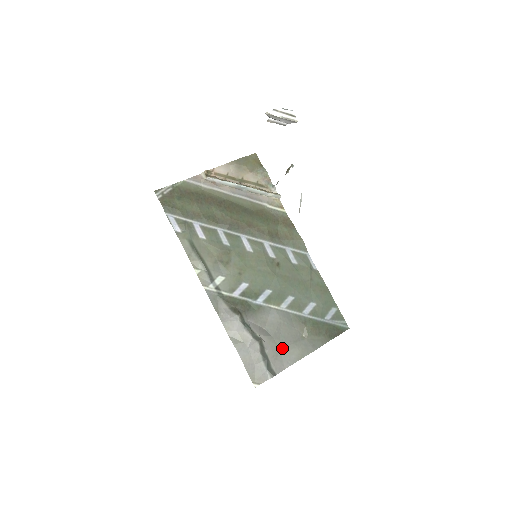
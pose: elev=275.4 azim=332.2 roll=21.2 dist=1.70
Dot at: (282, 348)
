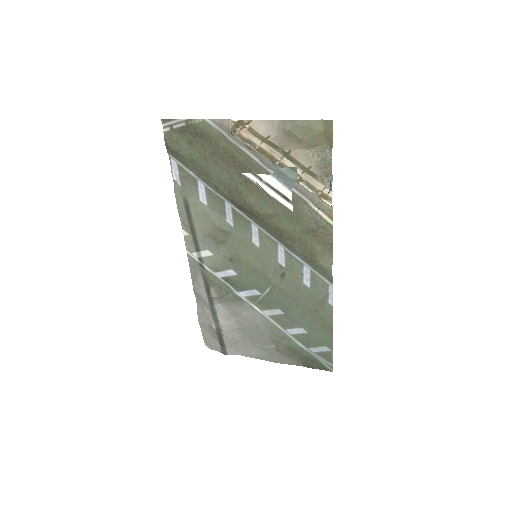
Dot at: (245, 341)
